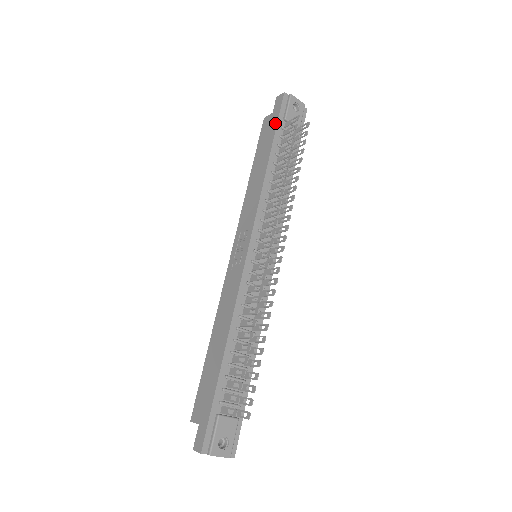
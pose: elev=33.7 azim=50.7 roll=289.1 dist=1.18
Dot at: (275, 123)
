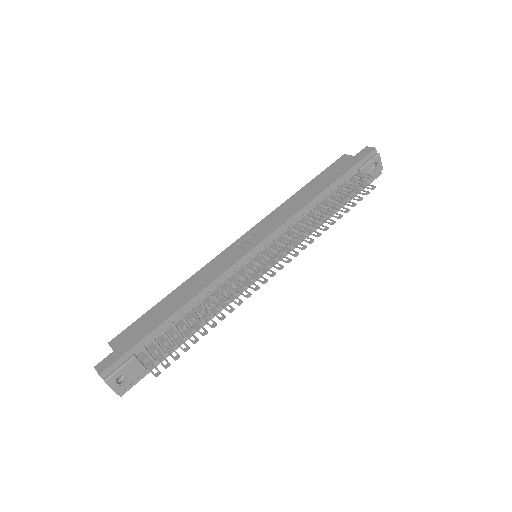
Dot at: (350, 166)
